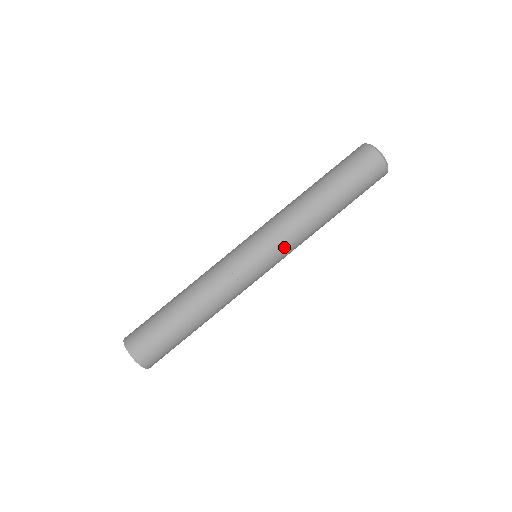
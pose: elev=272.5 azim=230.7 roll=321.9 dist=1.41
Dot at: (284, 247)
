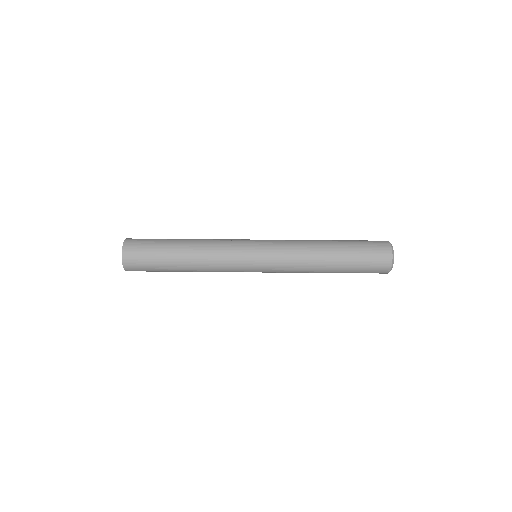
Dot at: (278, 271)
